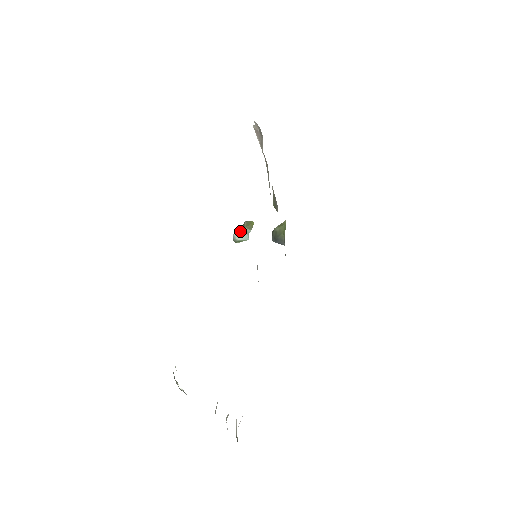
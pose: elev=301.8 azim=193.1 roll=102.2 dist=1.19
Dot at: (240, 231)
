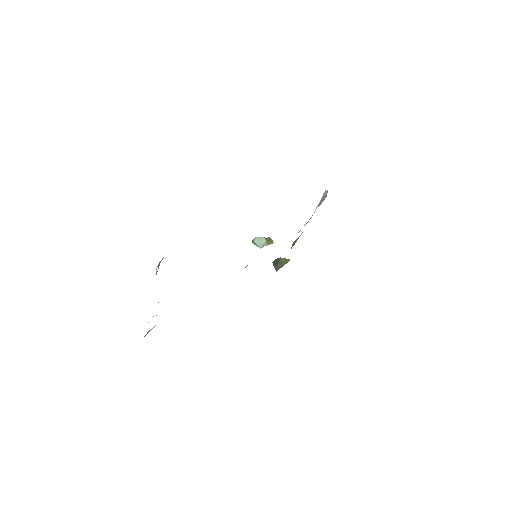
Dot at: (261, 239)
